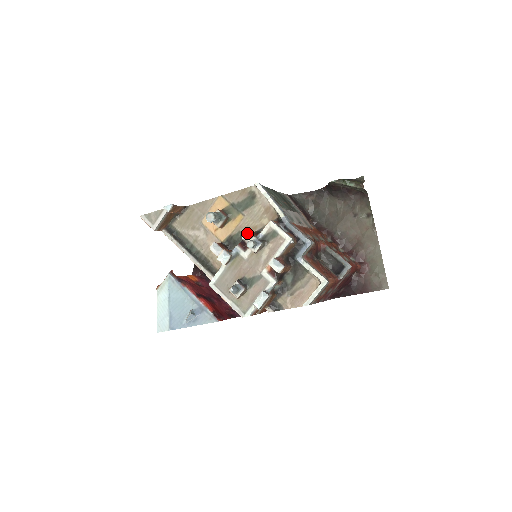
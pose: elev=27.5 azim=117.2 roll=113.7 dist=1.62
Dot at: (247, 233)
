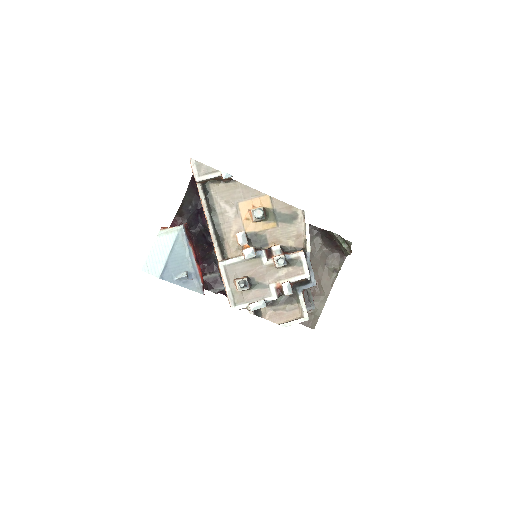
Dot at: (279, 247)
